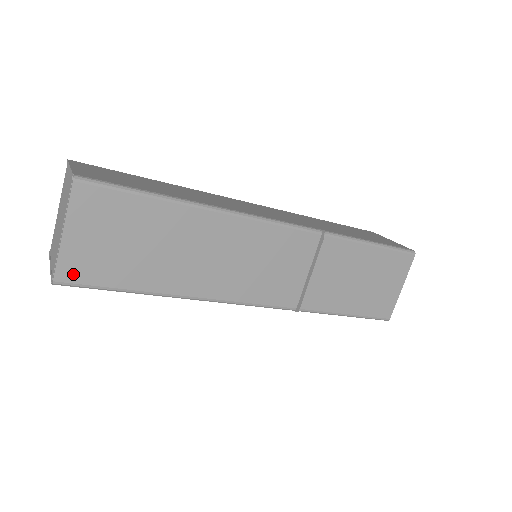
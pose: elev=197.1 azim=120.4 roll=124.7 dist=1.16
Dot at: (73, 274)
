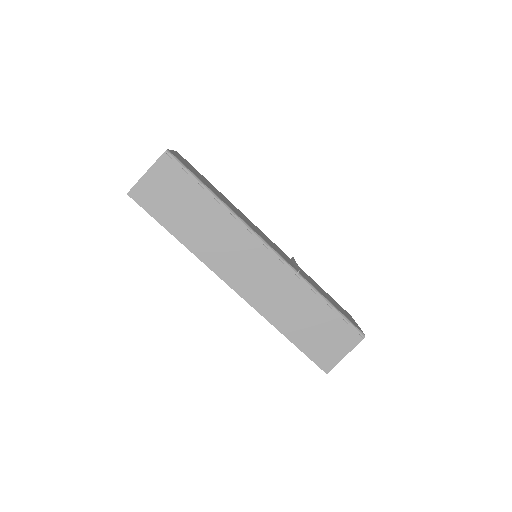
Dot at: occluded
